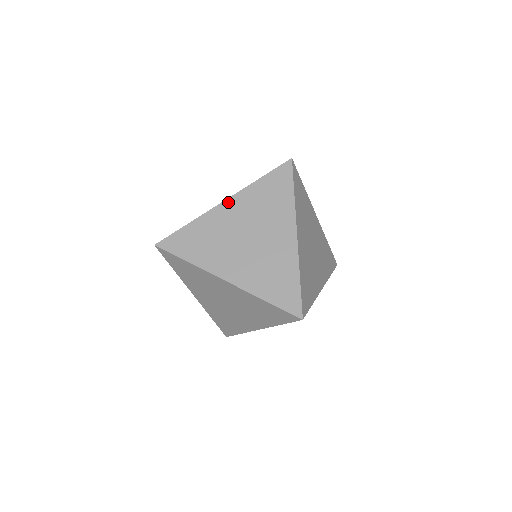
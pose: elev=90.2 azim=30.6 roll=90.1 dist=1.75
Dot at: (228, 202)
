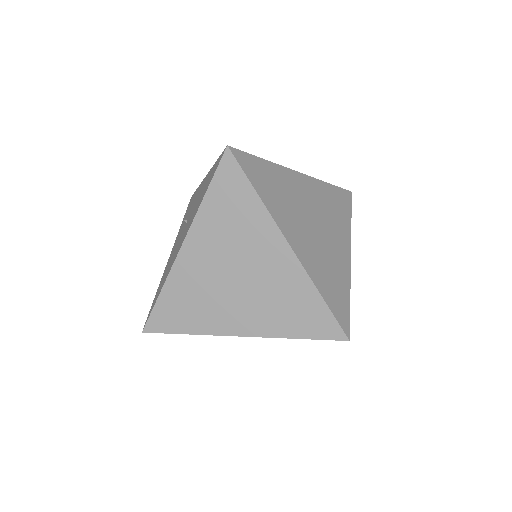
Dot at: (187, 245)
